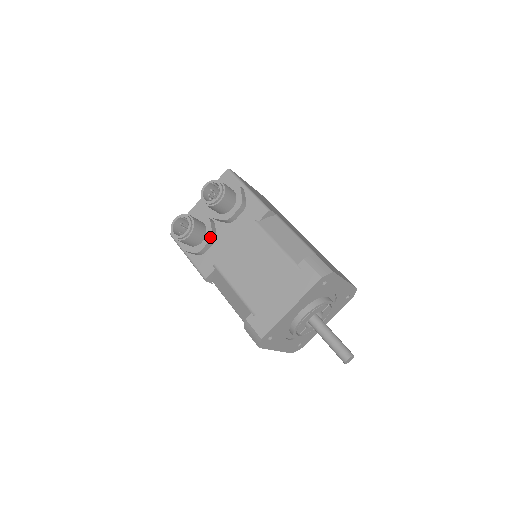
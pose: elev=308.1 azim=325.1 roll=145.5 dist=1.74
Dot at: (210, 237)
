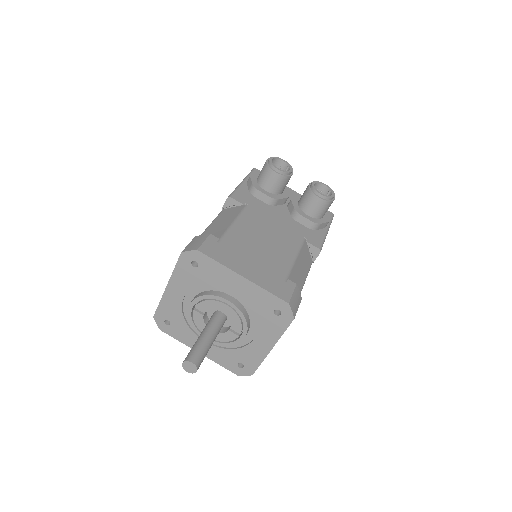
Dot at: (274, 197)
